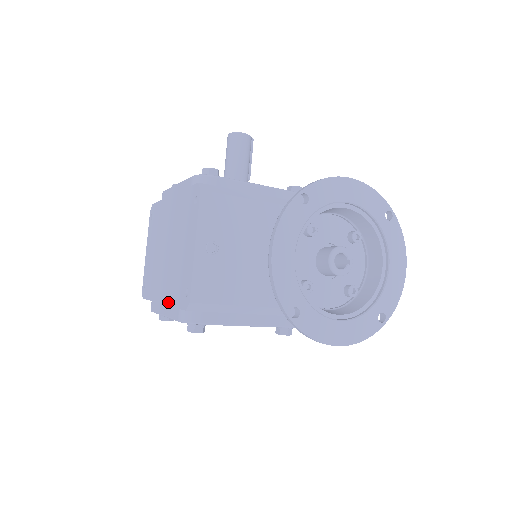
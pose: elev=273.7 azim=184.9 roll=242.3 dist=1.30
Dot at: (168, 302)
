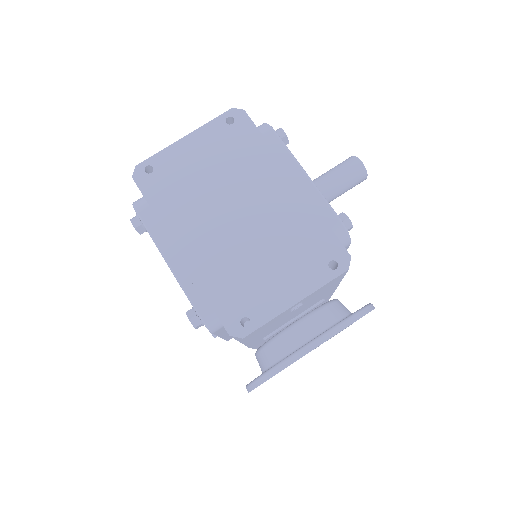
Dot at: (198, 276)
